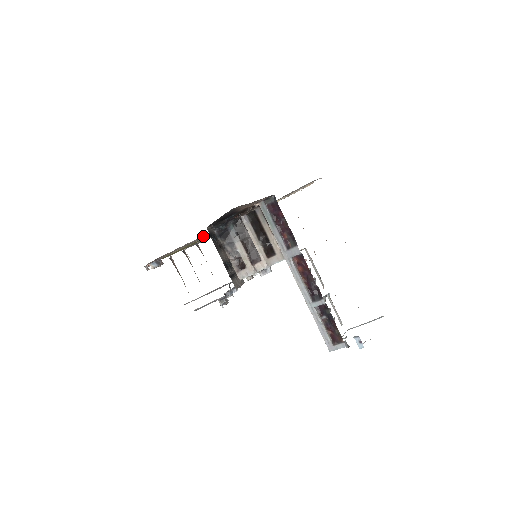
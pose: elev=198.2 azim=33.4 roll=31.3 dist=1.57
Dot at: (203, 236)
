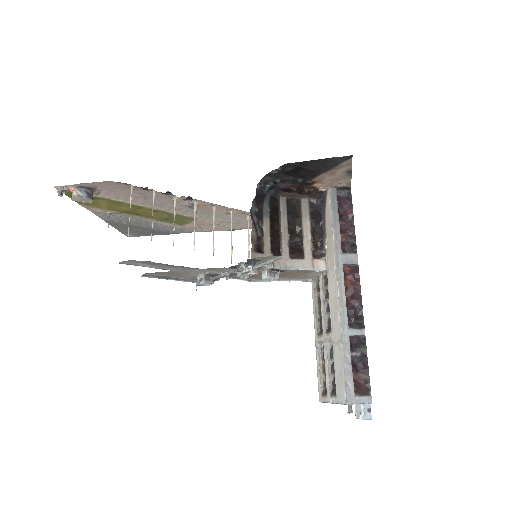
Dot at: (179, 202)
